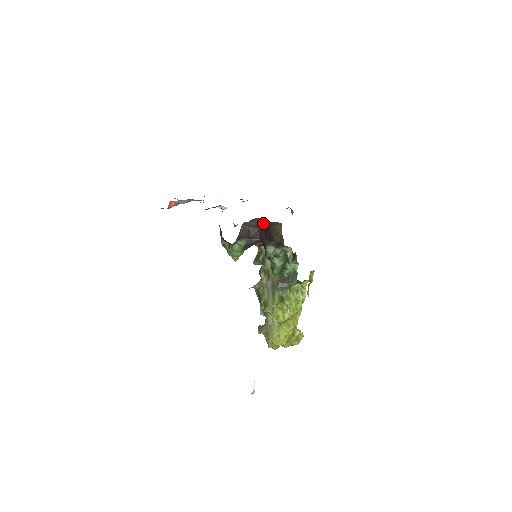
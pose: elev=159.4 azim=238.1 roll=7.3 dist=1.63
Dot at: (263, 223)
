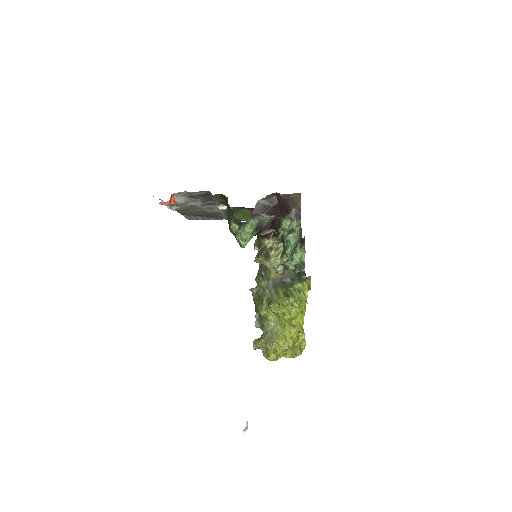
Dot at: (278, 199)
